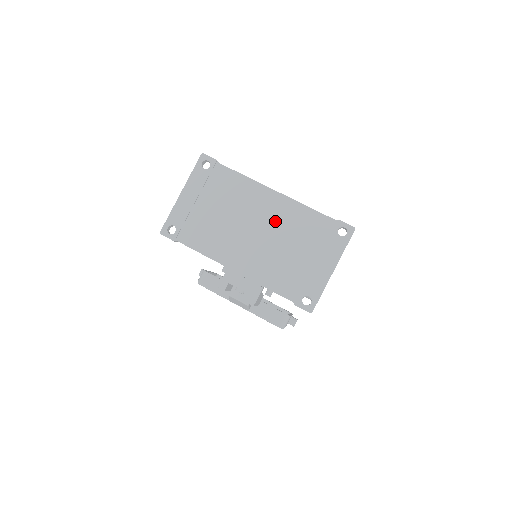
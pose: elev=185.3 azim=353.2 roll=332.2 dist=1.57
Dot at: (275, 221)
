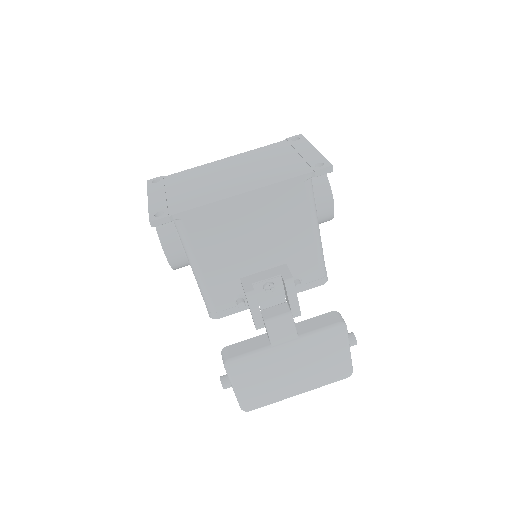
Dot at: (242, 164)
